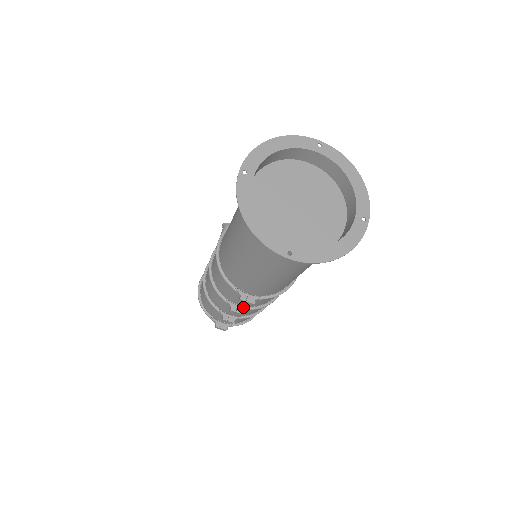
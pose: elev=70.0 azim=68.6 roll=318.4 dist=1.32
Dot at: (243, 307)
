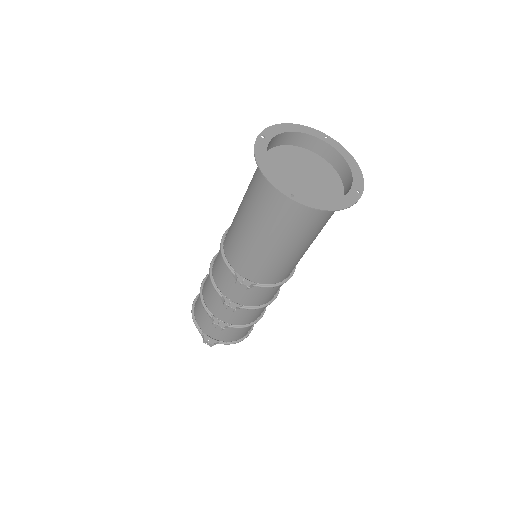
Dot at: (236, 303)
